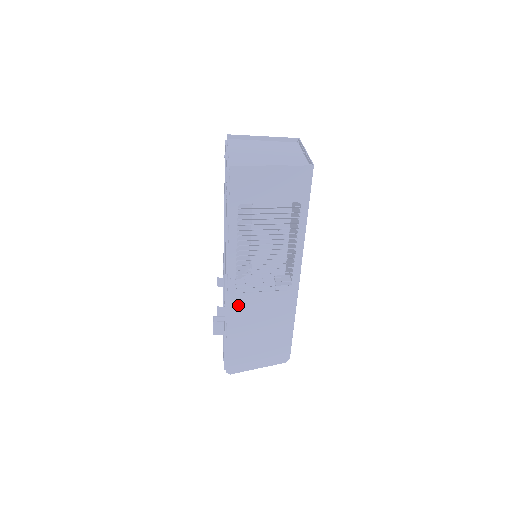
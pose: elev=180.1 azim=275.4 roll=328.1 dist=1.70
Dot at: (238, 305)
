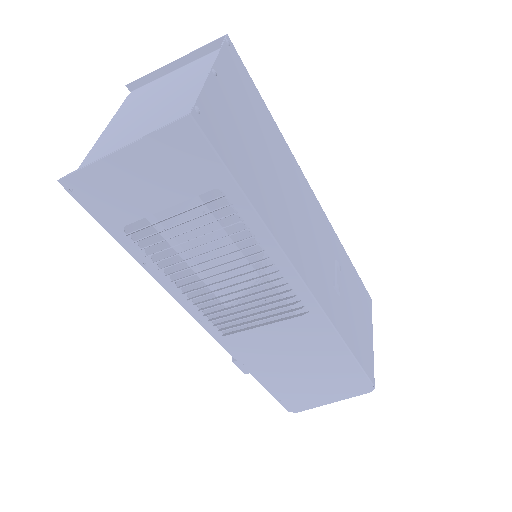
Dot at: (241, 345)
